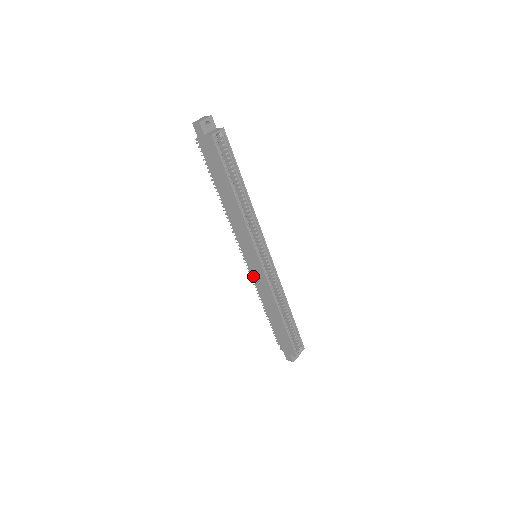
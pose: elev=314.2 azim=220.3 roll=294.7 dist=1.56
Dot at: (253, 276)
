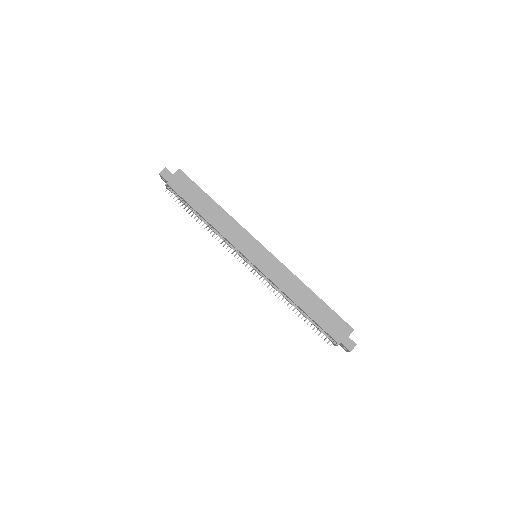
Dot at: (266, 273)
